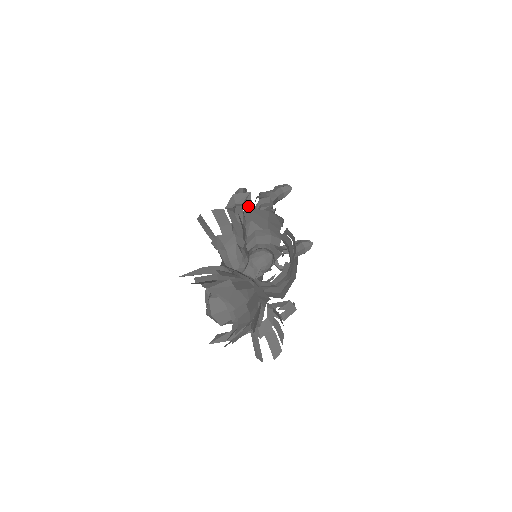
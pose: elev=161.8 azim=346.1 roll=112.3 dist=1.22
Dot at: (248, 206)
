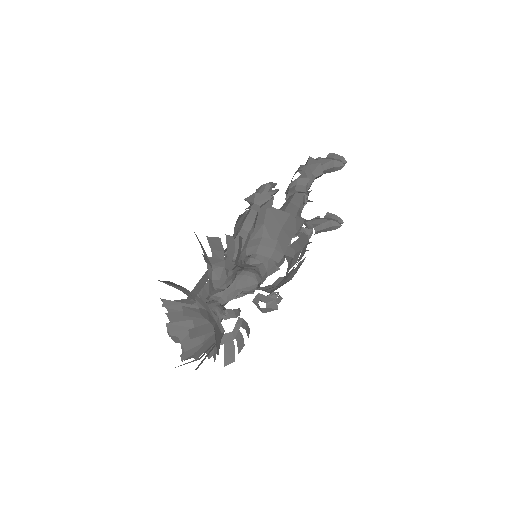
Dot at: (267, 207)
